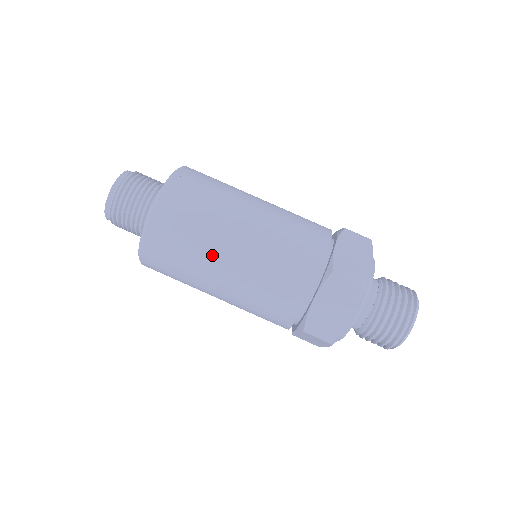
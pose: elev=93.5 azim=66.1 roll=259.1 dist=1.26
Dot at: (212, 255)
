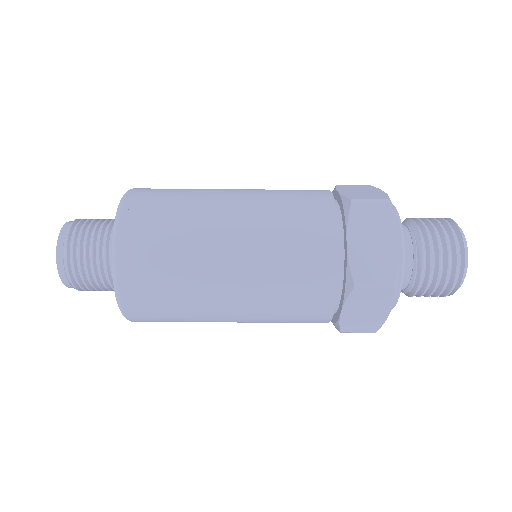
Dot at: occluded
